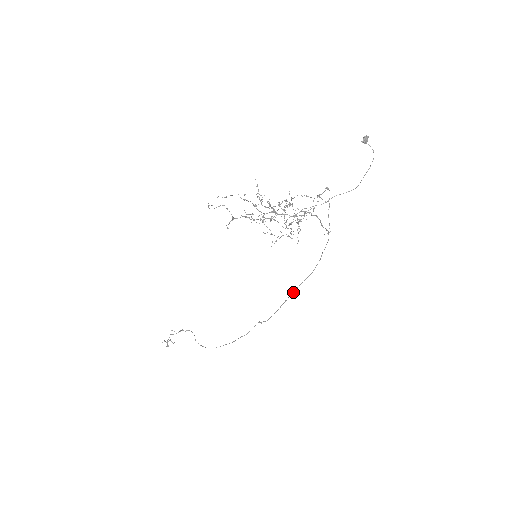
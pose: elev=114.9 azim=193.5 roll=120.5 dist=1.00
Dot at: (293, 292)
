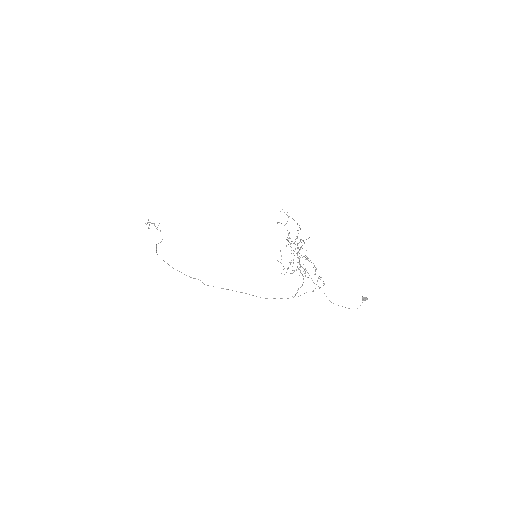
Dot at: occluded
